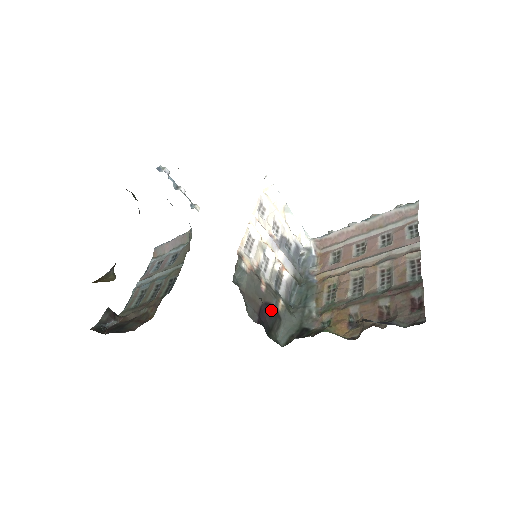
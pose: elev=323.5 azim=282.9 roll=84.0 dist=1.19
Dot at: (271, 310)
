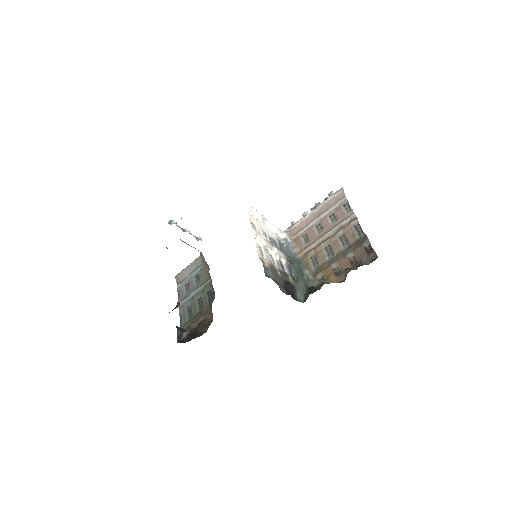
Dot at: (289, 284)
